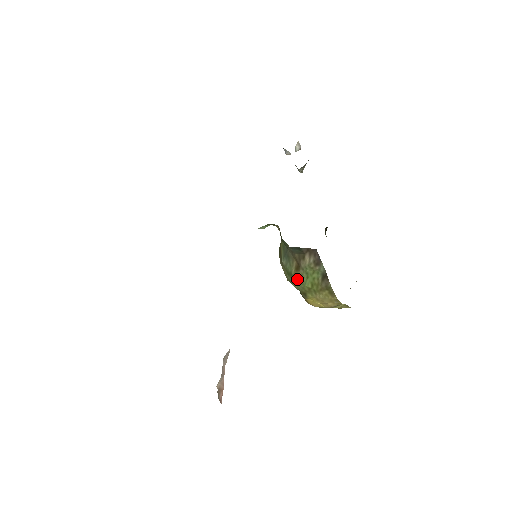
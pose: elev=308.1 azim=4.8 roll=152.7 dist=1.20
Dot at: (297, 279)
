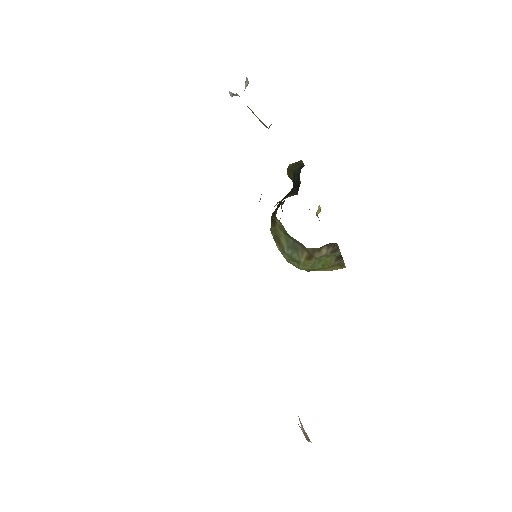
Dot at: (307, 265)
